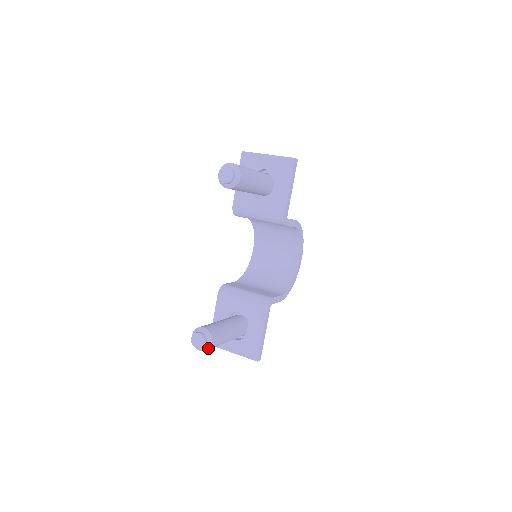
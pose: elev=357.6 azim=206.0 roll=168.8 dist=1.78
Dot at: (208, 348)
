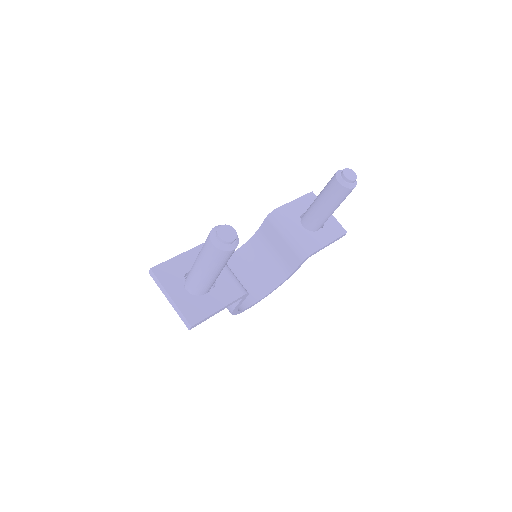
Dot at: (226, 249)
